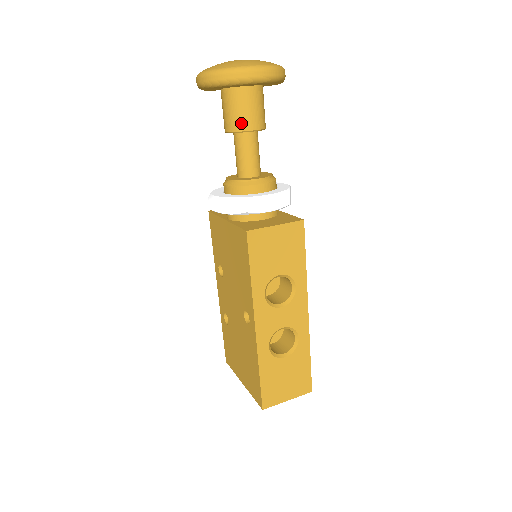
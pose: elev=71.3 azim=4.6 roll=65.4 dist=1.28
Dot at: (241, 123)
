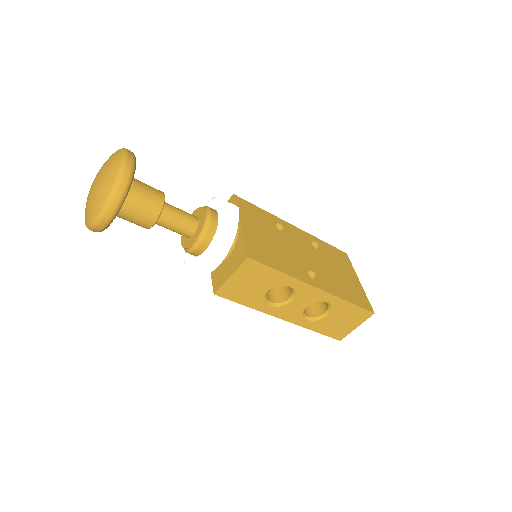
Dot at: (142, 225)
